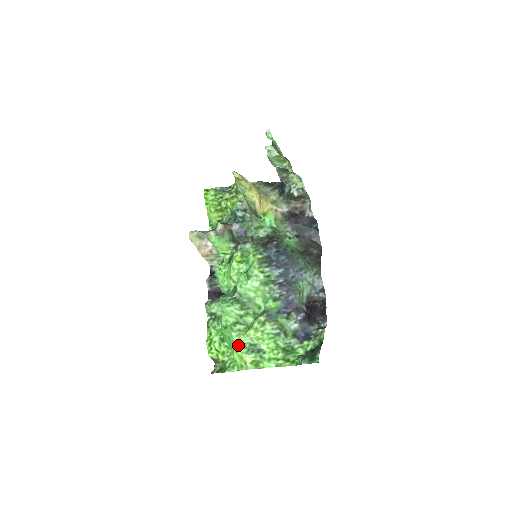
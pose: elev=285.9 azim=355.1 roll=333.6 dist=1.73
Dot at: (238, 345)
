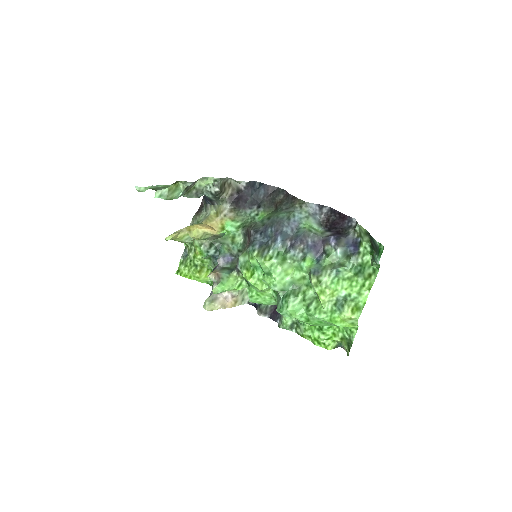
Dot at: (330, 317)
